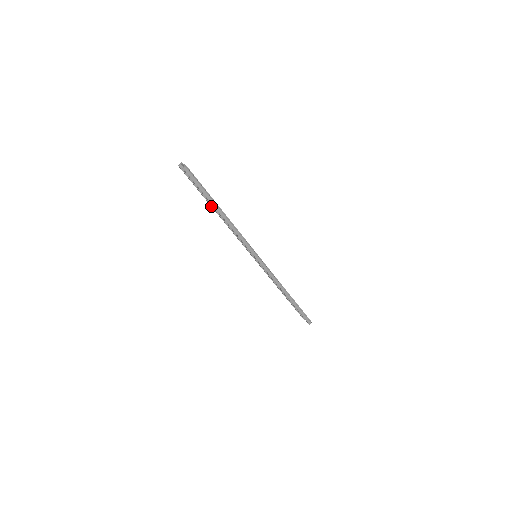
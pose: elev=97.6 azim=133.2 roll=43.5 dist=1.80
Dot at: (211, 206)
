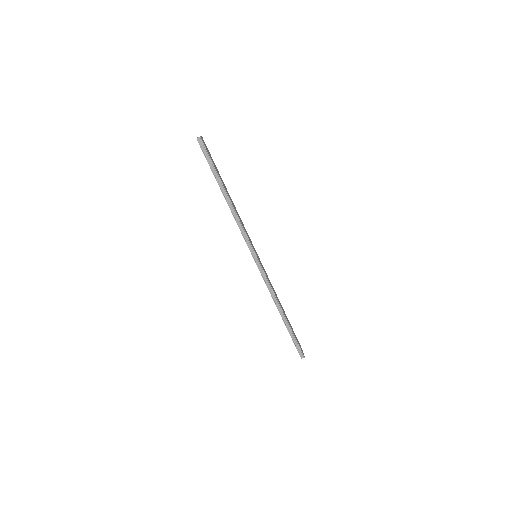
Dot at: occluded
